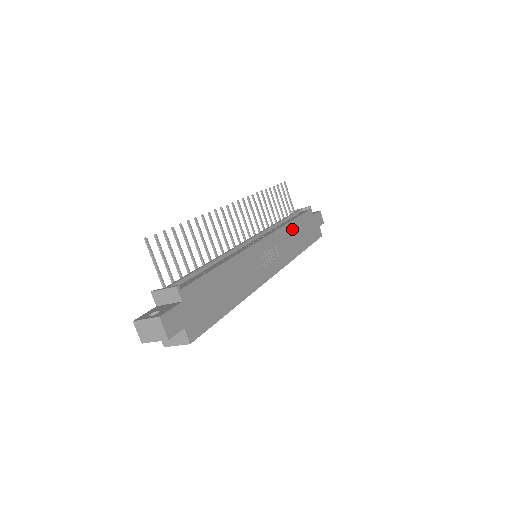
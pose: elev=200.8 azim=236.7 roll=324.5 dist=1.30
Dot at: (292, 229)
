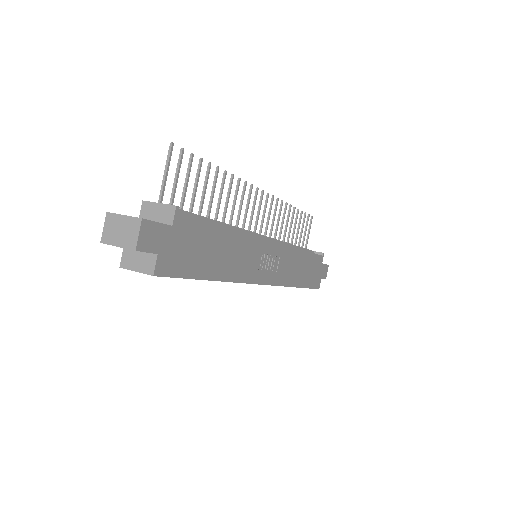
Dot at: (300, 258)
